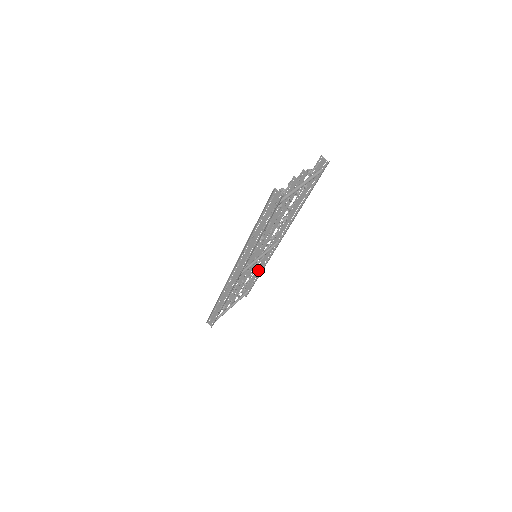
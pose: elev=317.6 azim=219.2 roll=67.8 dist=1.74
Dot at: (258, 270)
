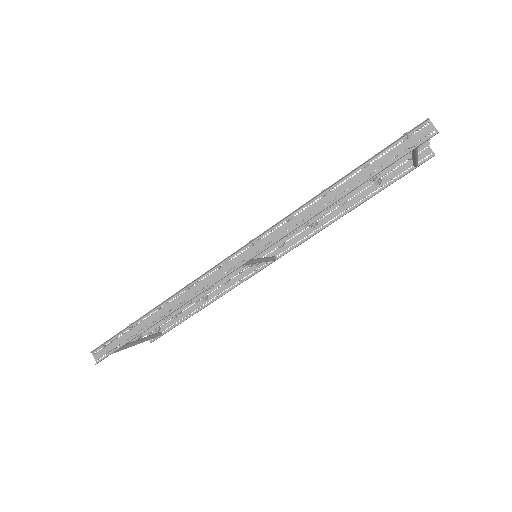
Dot at: (207, 298)
